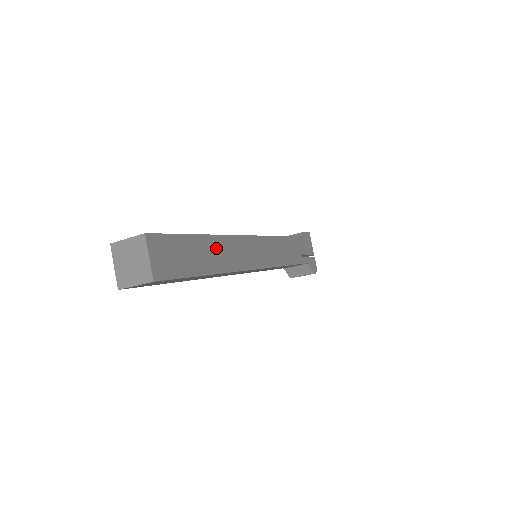
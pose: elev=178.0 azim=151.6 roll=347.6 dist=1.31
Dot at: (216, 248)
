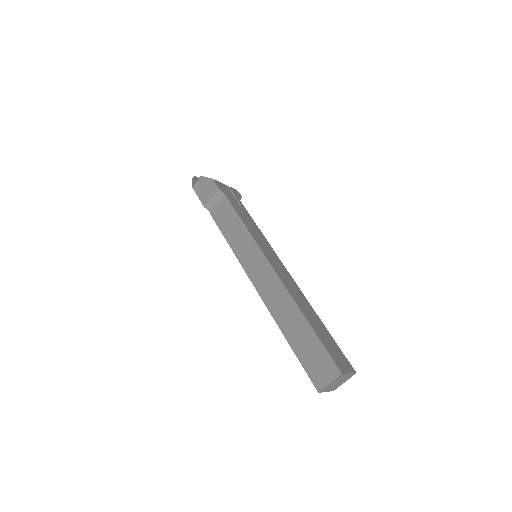
Dot at: (304, 309)
